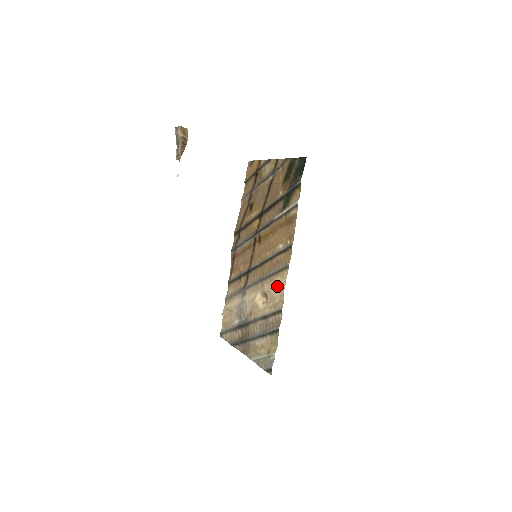
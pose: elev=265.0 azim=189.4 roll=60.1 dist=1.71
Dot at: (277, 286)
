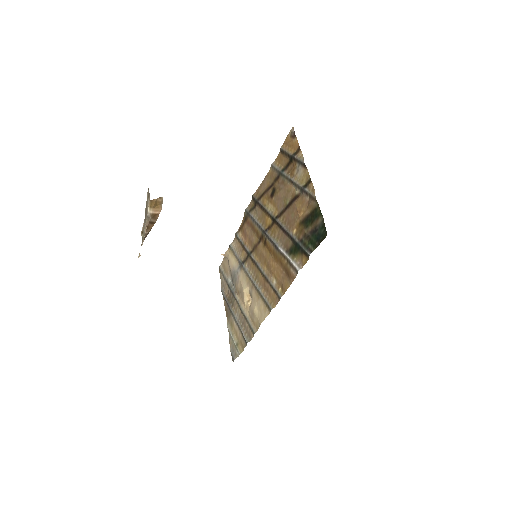
Dot at: (259, 310)
